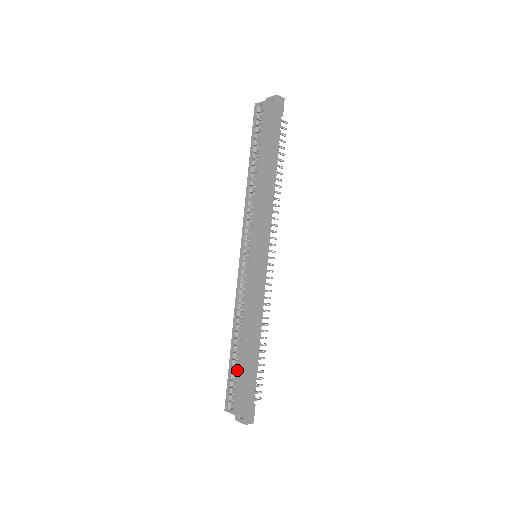
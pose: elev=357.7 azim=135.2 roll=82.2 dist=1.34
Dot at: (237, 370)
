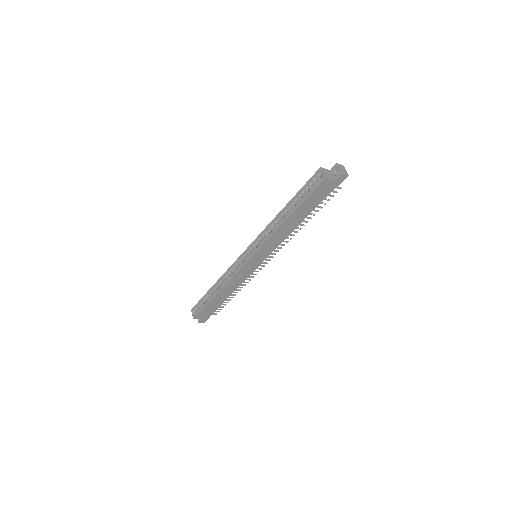
Dot at: (206, 303)
